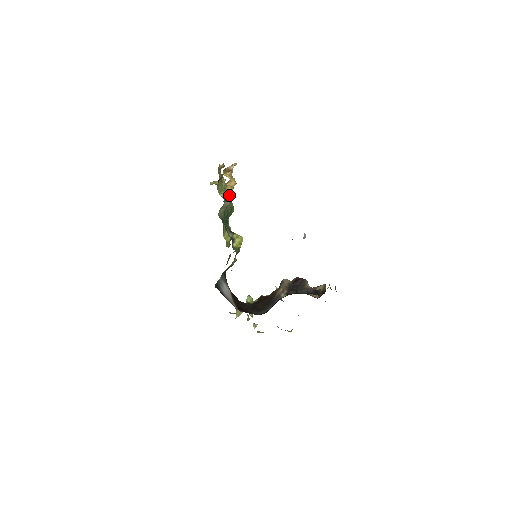
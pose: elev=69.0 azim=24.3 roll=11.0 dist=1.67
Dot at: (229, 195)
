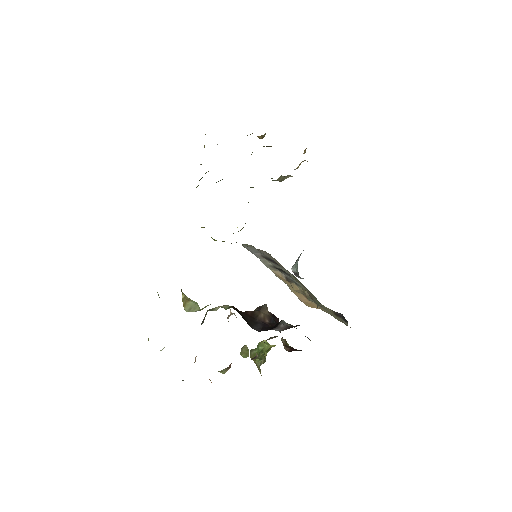
Dot at: occluded
